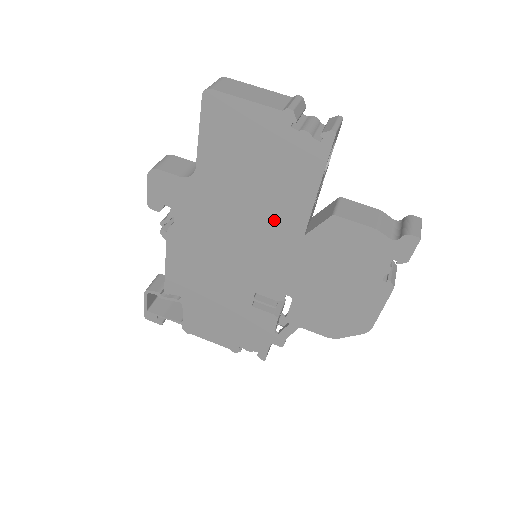
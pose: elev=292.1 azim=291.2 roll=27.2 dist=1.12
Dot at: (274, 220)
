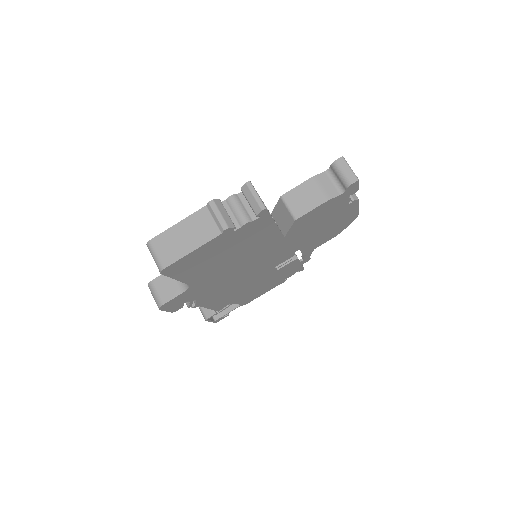
Dot at: (259, 250)
